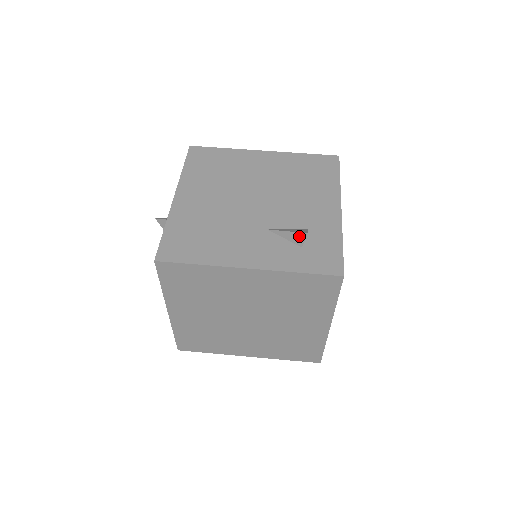
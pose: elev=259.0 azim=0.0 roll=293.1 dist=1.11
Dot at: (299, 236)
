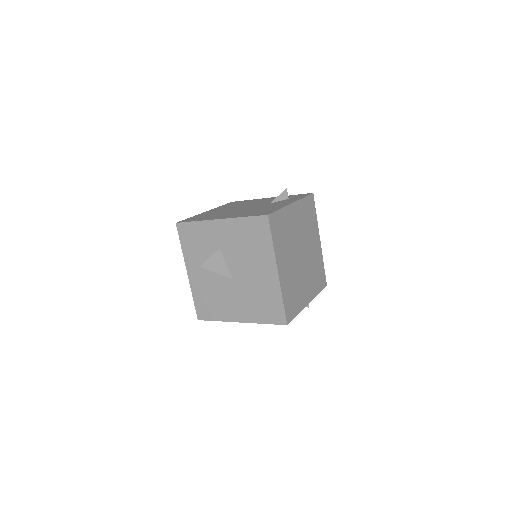
Dot at: (284, 193)
